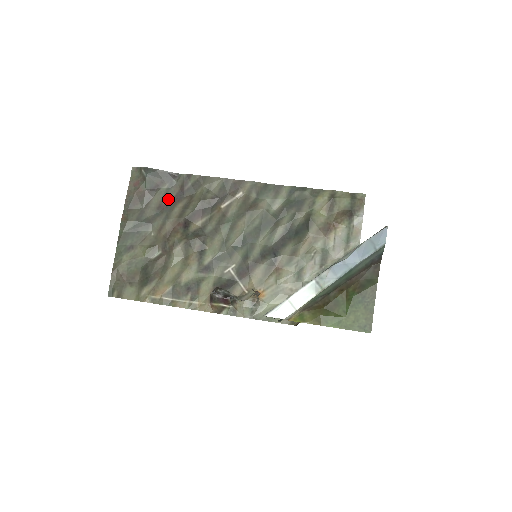
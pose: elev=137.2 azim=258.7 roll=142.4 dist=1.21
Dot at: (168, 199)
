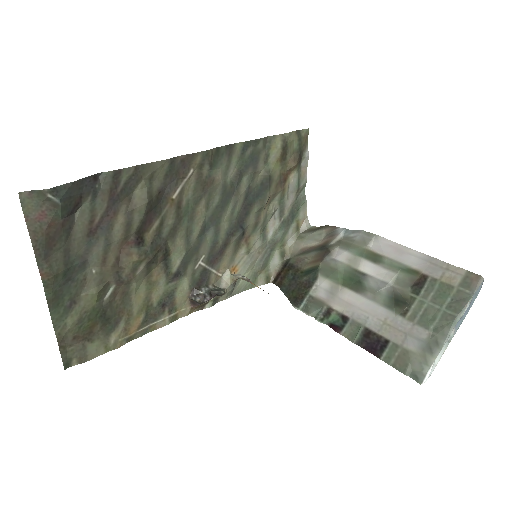
Dot at: (98, 217)
